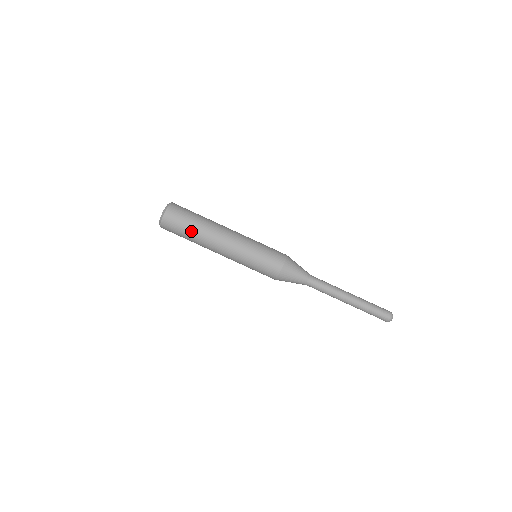
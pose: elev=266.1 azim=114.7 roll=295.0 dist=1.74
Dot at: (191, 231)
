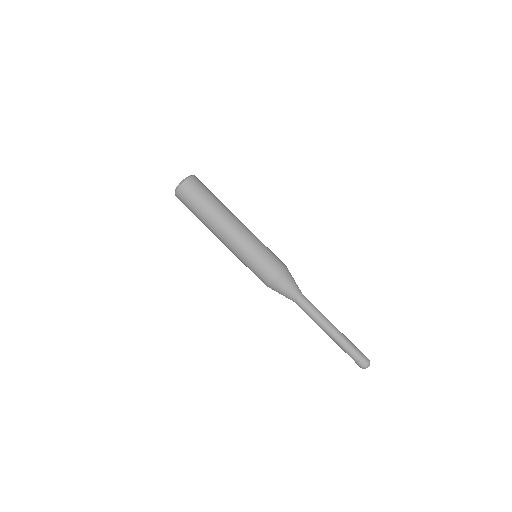
Dot at: (210, 201)
